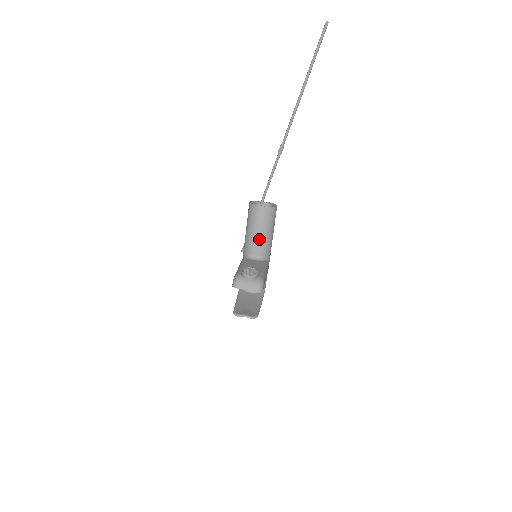
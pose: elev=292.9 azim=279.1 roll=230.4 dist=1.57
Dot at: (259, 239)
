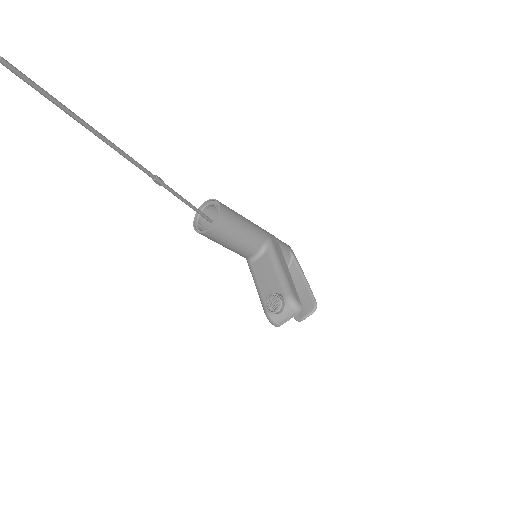
Dot at: (241, 245)
